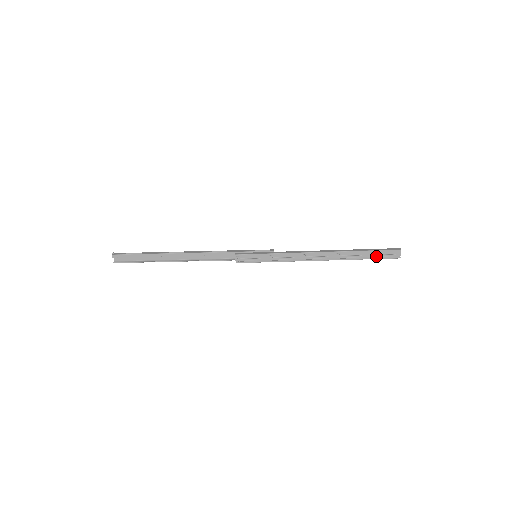
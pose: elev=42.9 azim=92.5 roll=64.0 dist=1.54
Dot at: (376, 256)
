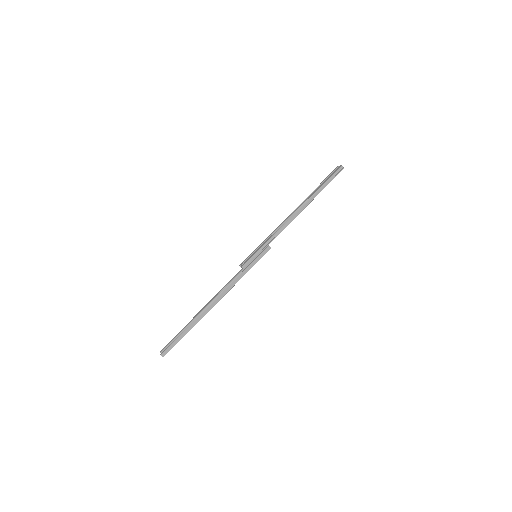
Dot at: (326, 180)
